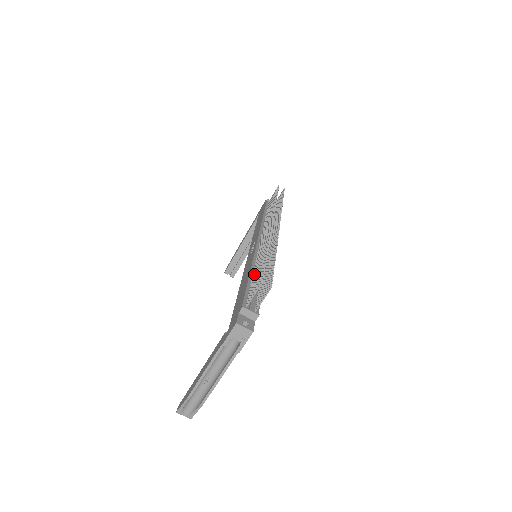
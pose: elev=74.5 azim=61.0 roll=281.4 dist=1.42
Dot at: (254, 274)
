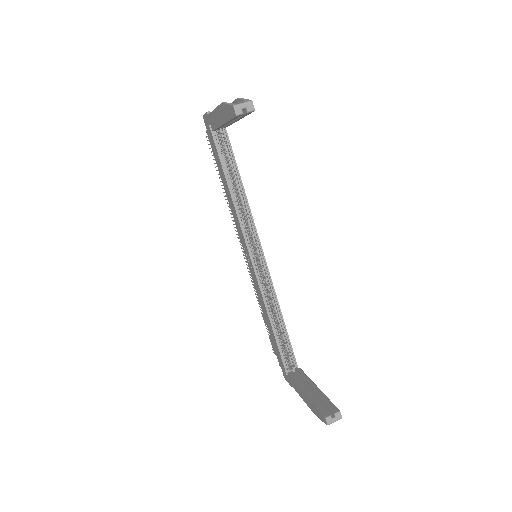
Dot at: occluded
